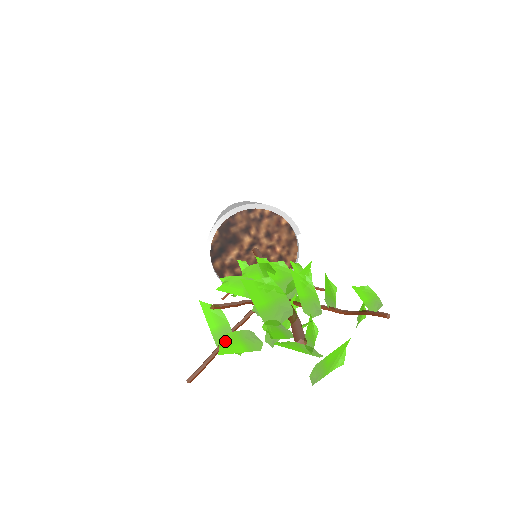
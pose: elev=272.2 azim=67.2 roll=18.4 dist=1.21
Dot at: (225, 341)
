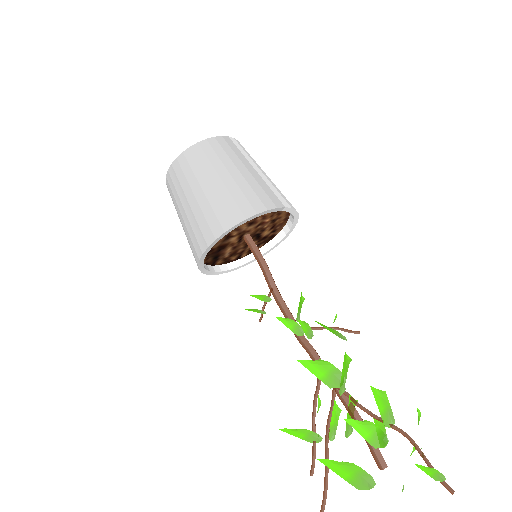
Dot at: occluded
